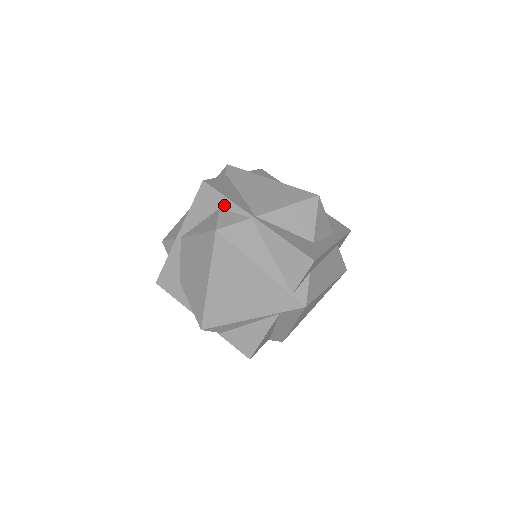
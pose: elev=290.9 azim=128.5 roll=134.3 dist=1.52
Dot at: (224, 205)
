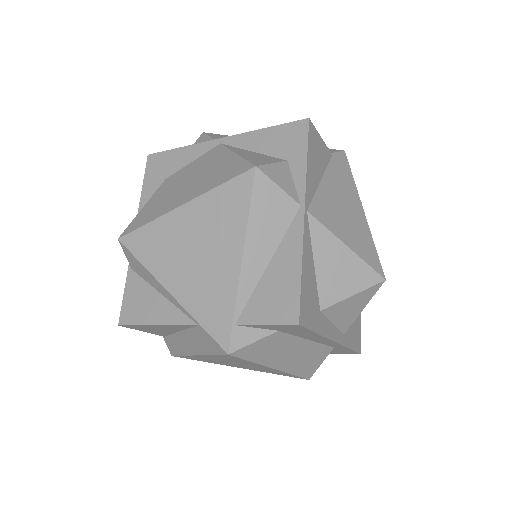
Dot at: (295, 163)
